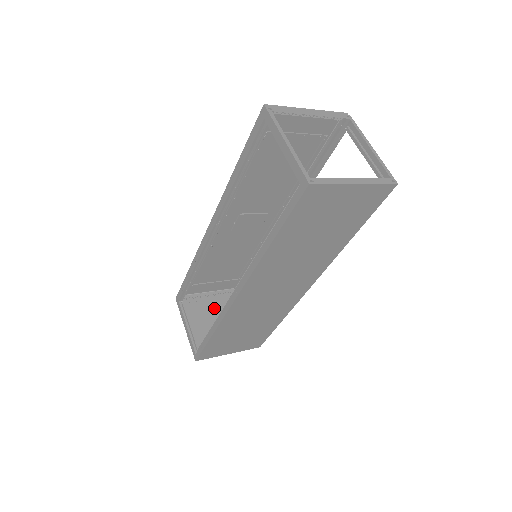
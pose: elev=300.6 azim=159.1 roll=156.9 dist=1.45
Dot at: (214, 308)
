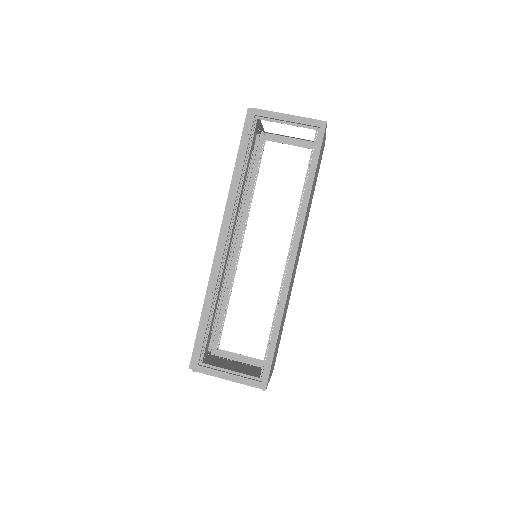
Dot at: (217, 365)
